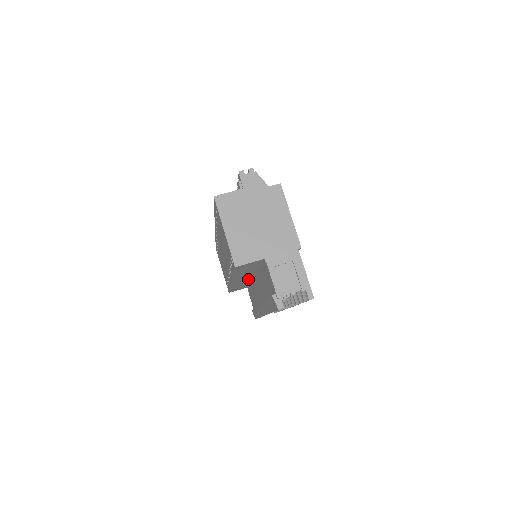
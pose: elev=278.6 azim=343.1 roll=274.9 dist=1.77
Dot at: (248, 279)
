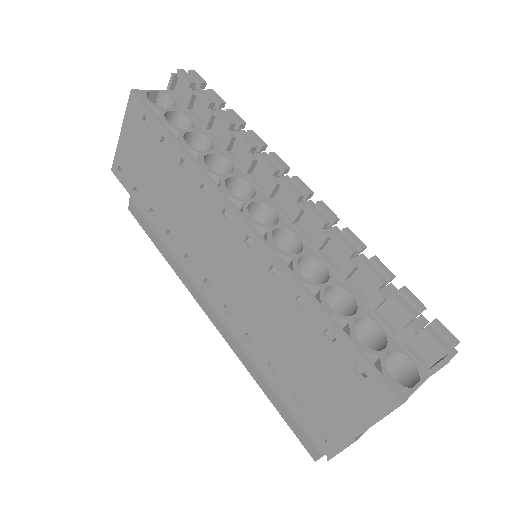
Dot at: occluded
